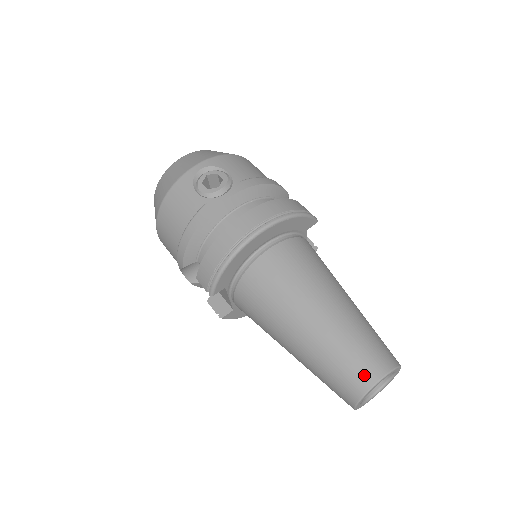
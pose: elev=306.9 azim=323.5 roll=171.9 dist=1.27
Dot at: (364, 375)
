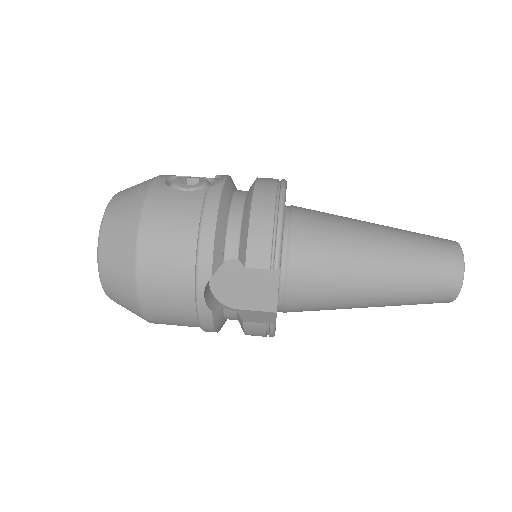
Dot at: (450, 247)
